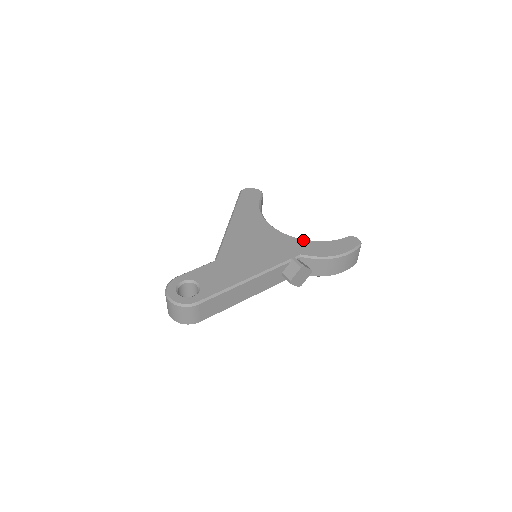
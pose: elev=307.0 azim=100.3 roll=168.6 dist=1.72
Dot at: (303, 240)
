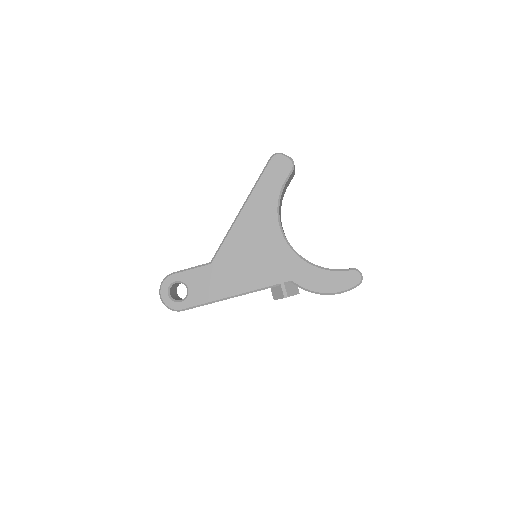
Dot at: (303, 261)
